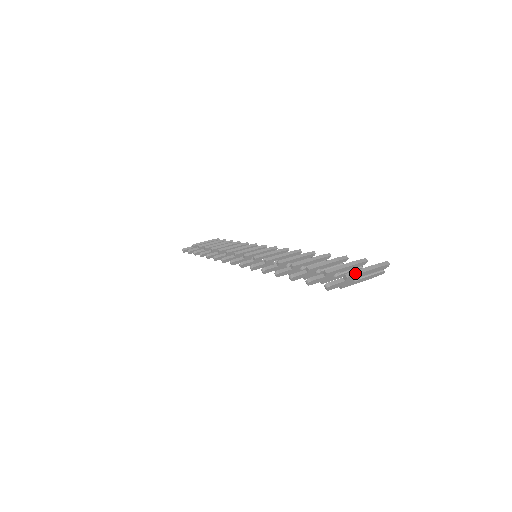
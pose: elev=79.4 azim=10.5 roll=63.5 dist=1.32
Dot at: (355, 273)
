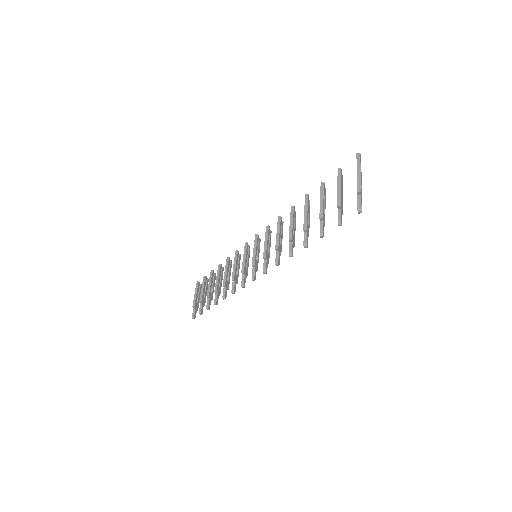
Dot at: (359, 184)
